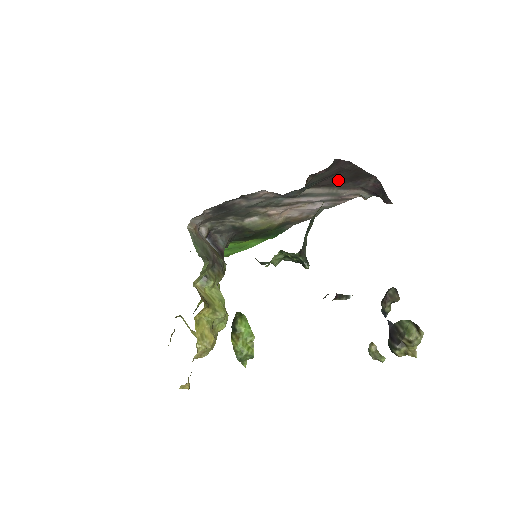
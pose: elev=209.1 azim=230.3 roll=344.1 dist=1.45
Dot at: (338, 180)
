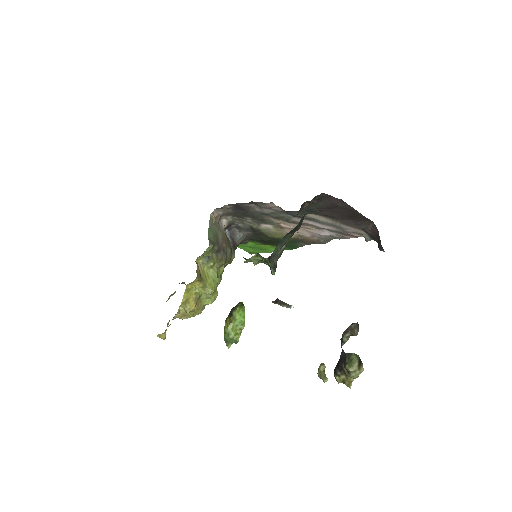
Dot at: (338, 215)
